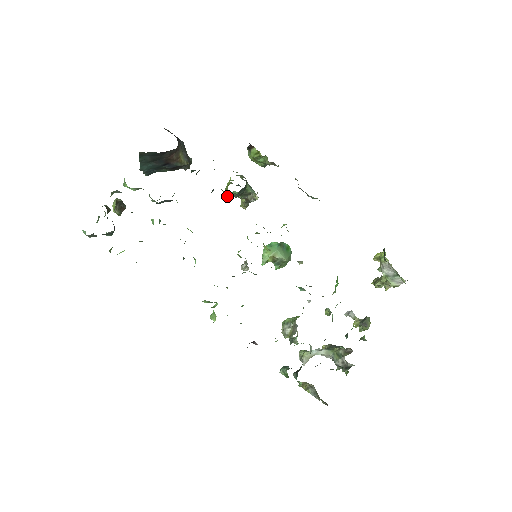
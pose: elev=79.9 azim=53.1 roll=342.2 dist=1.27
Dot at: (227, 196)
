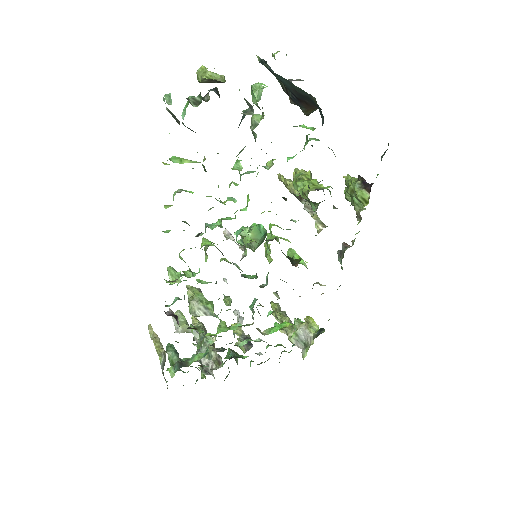
Dot at: (300, 191)
